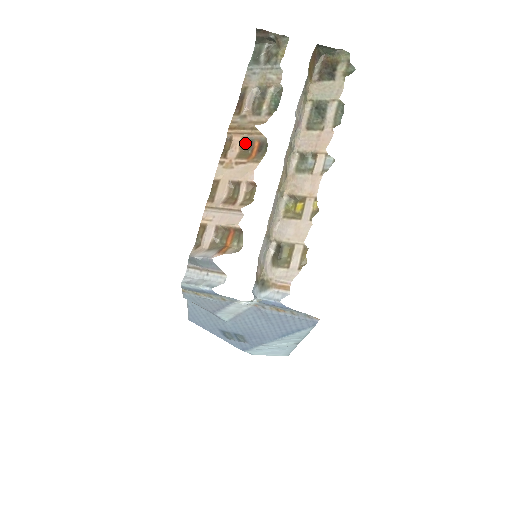
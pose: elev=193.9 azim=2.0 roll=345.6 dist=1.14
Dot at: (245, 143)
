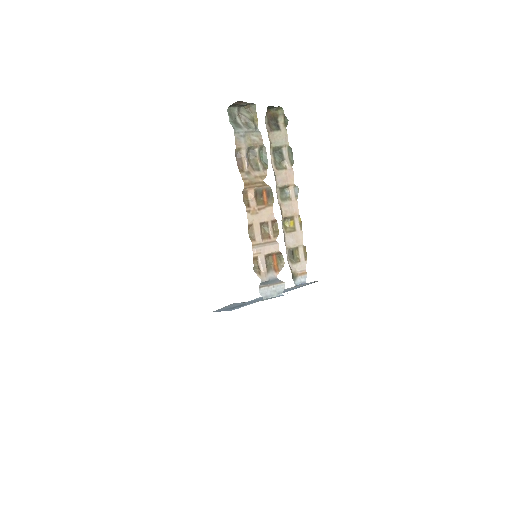
Dot at: (257, 193)
